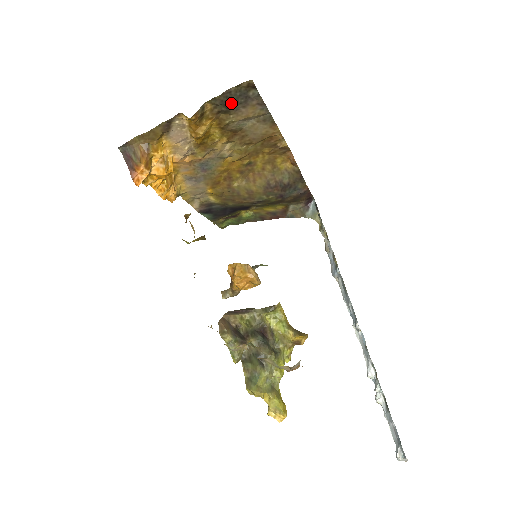
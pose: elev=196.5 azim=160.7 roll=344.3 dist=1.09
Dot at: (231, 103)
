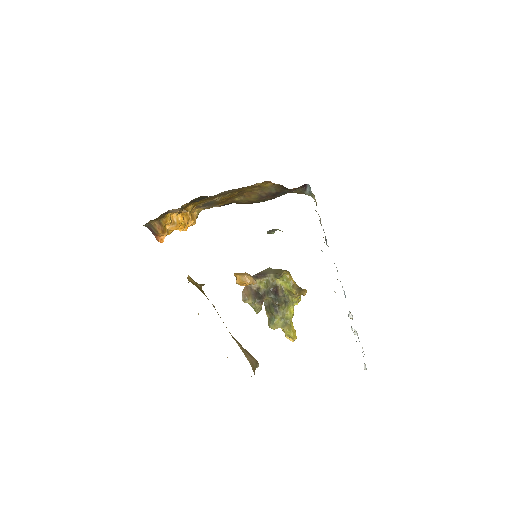
Dot at: (199, 200)
